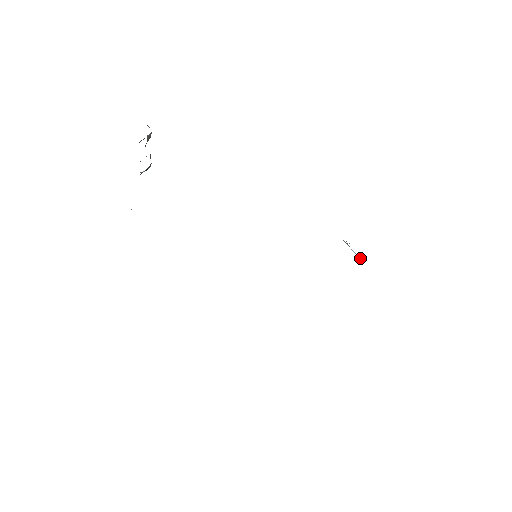
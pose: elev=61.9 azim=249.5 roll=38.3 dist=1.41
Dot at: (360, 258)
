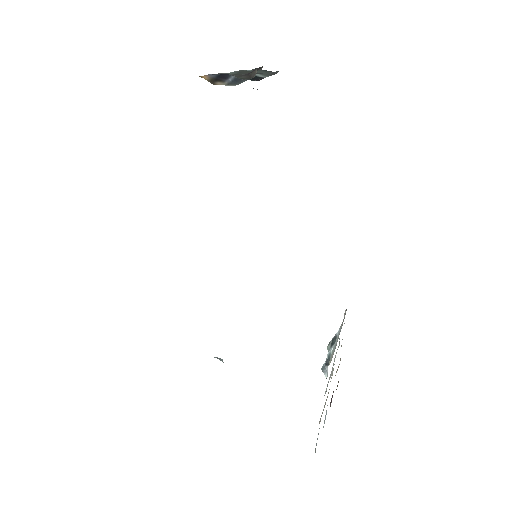
Dot at: (327, 361)
